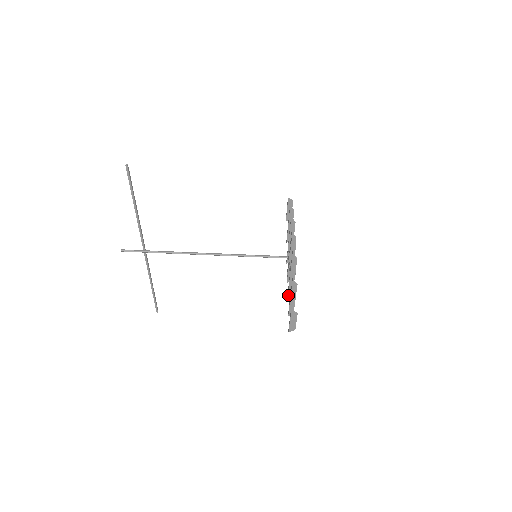
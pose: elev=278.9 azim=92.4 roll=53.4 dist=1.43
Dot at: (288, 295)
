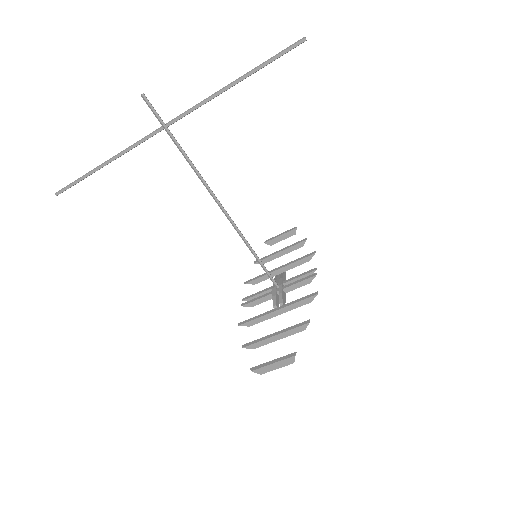
Dot at: (247, 322)
